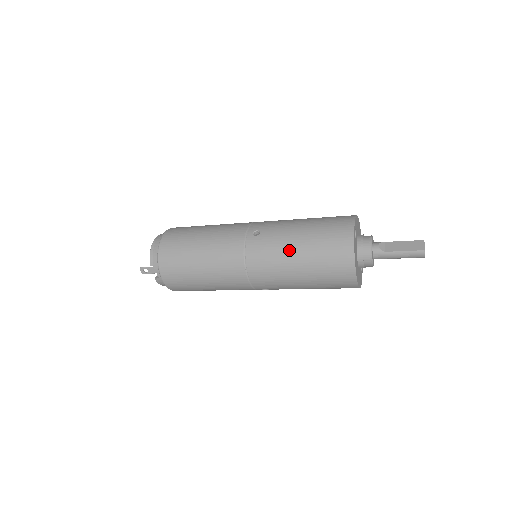
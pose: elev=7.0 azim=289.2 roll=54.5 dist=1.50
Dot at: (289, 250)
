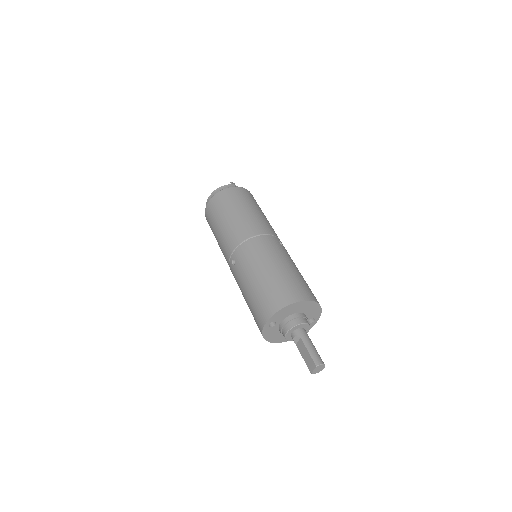
Dot at: occluded
